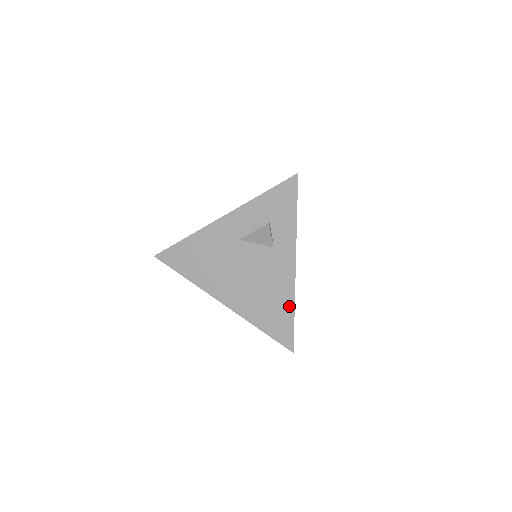
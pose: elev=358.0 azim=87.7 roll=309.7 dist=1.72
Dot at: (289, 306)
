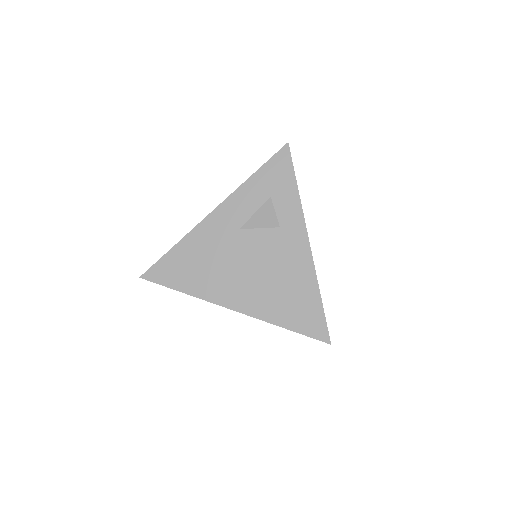
Dot at: (312, 289)
